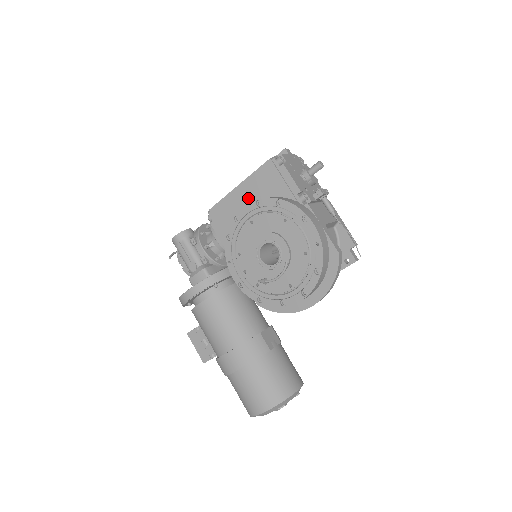
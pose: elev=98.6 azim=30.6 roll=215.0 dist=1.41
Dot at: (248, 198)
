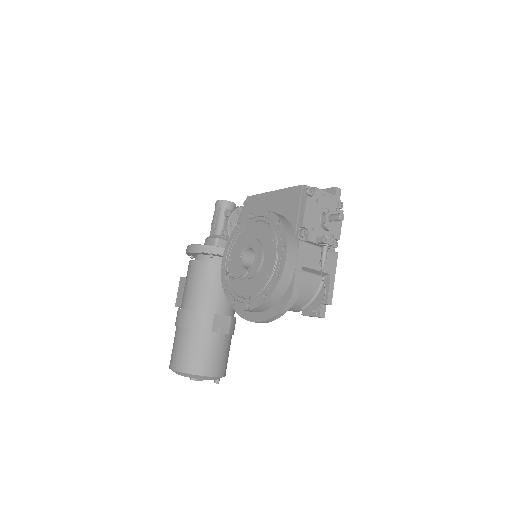
Dot at: (272, 206)
